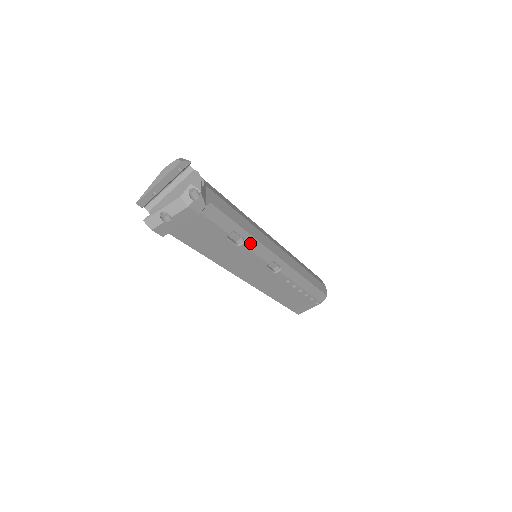
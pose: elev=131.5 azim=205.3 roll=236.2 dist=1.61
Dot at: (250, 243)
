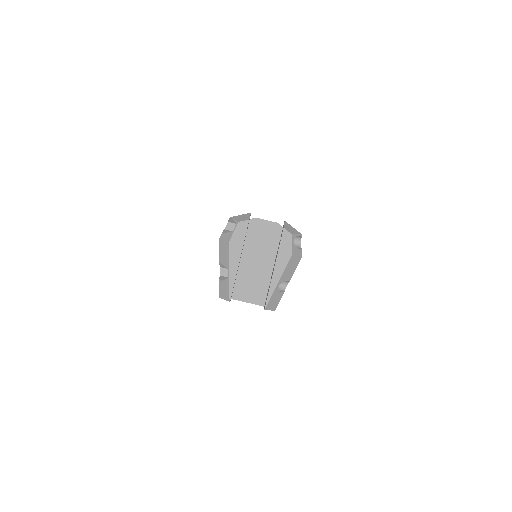
Dot at: occluded
